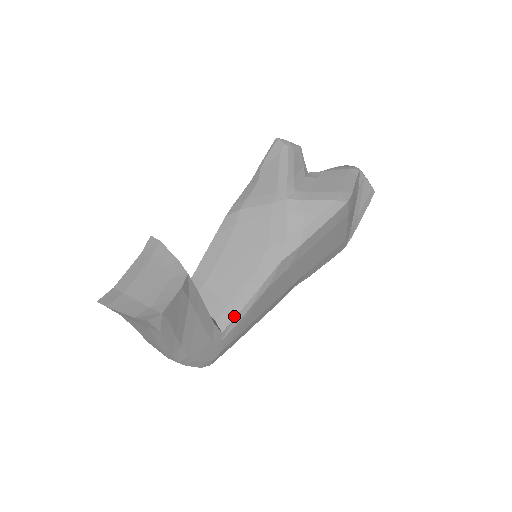
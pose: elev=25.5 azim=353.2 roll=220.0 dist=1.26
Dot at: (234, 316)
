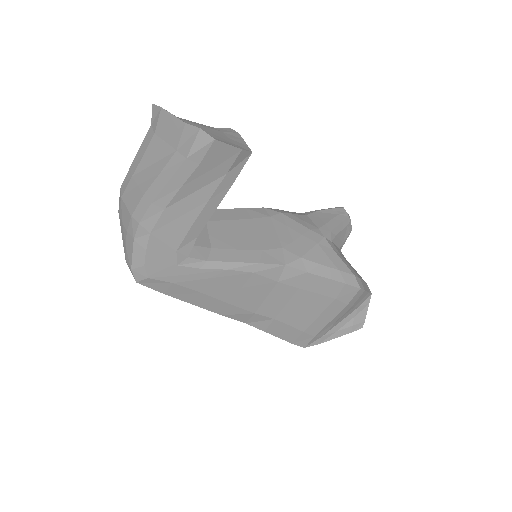
Dot at: (210, 259)
